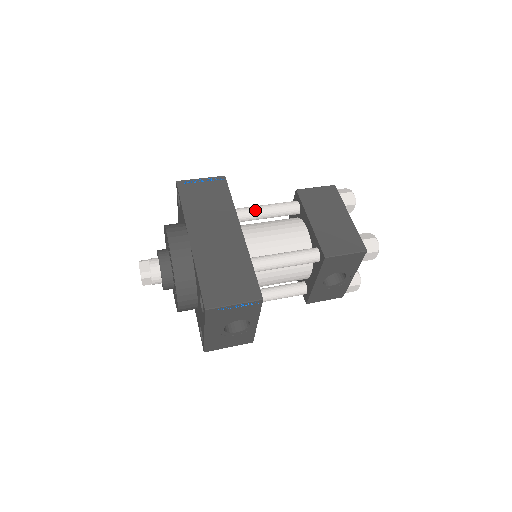
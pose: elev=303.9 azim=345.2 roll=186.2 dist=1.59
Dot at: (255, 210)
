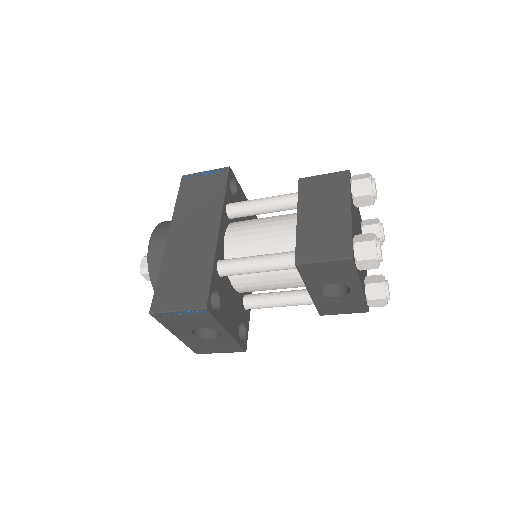
Dot at: (248, 205)
